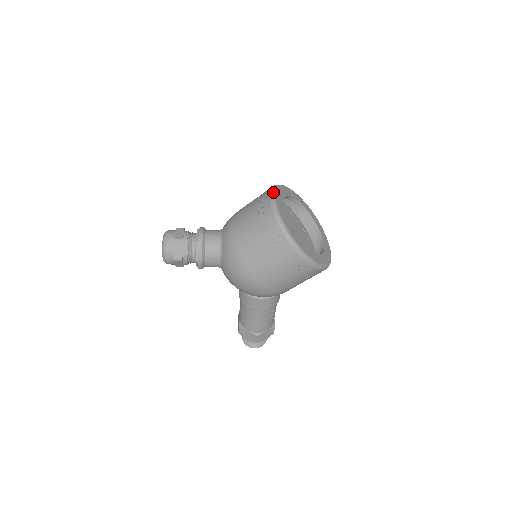
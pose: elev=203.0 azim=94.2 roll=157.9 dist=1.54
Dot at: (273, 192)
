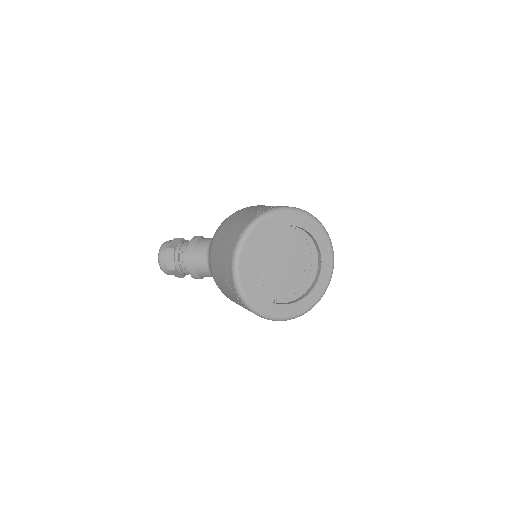
Dot at: (235, 263)
